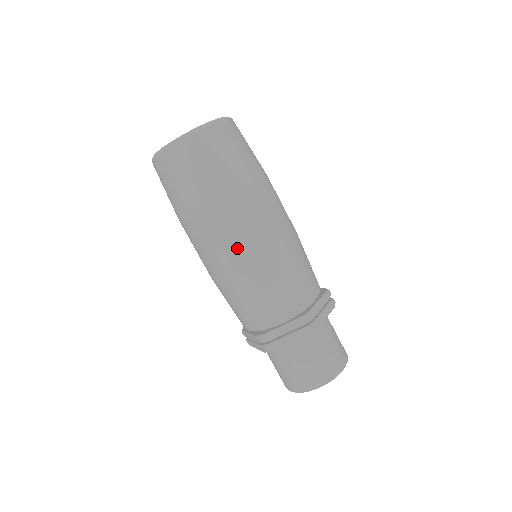
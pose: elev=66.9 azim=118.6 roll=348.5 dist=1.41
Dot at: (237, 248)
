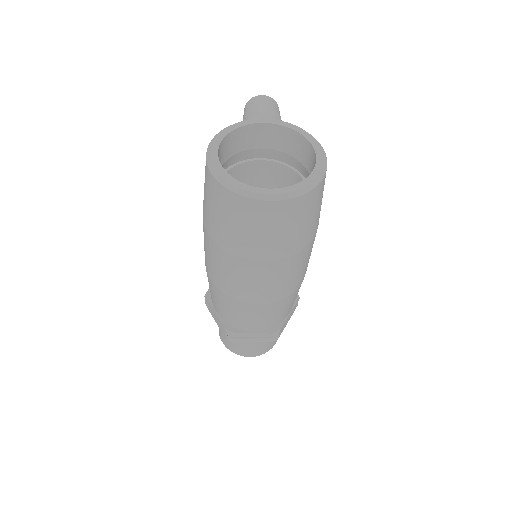
Dot at: (257, 292)
